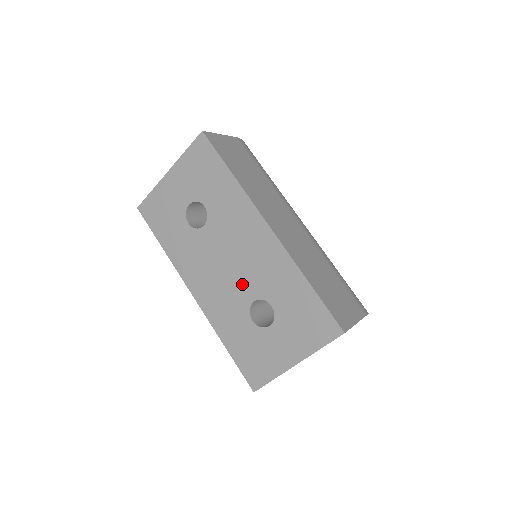
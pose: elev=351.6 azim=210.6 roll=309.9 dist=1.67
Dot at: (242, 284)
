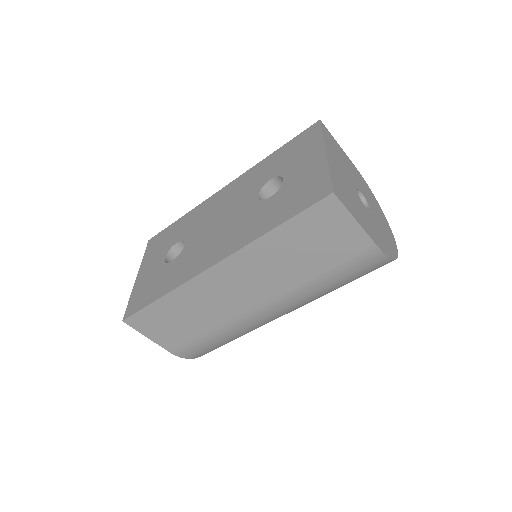
Dot at: (240, 208)
